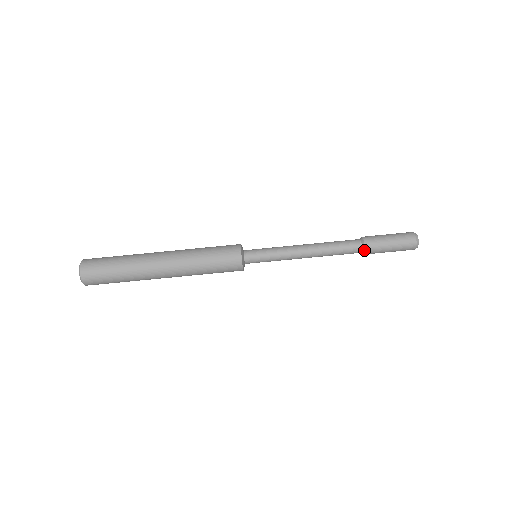
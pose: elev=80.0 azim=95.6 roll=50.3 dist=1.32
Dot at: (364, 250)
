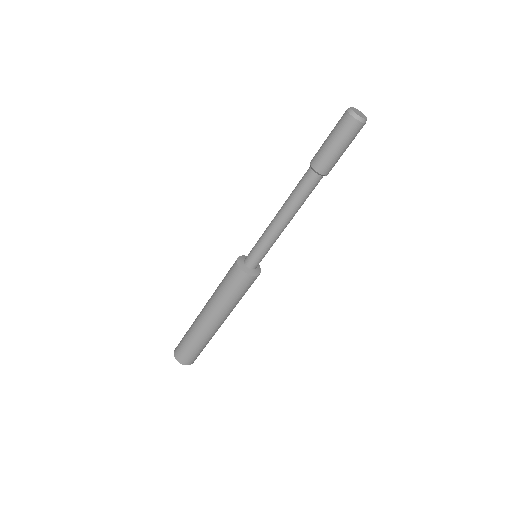
Dot at: occluded
